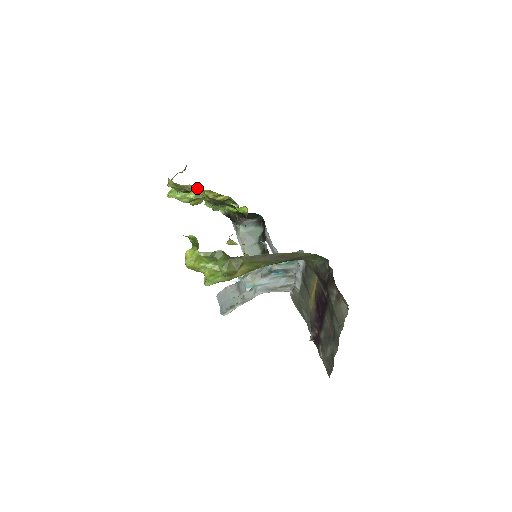
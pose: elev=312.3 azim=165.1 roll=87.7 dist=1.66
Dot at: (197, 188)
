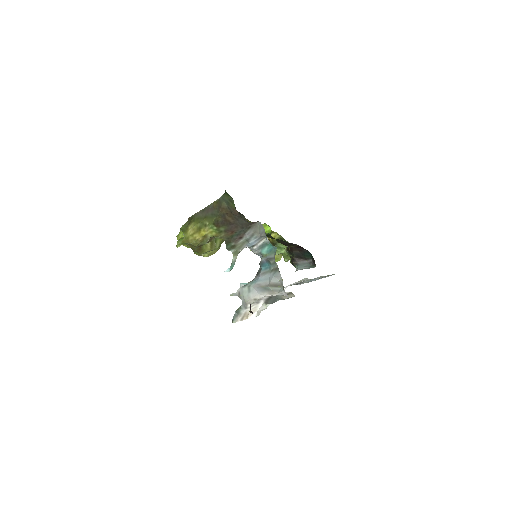
Dot at: occluded
